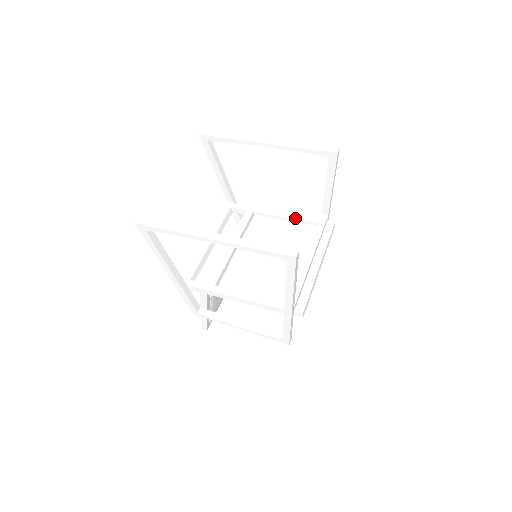
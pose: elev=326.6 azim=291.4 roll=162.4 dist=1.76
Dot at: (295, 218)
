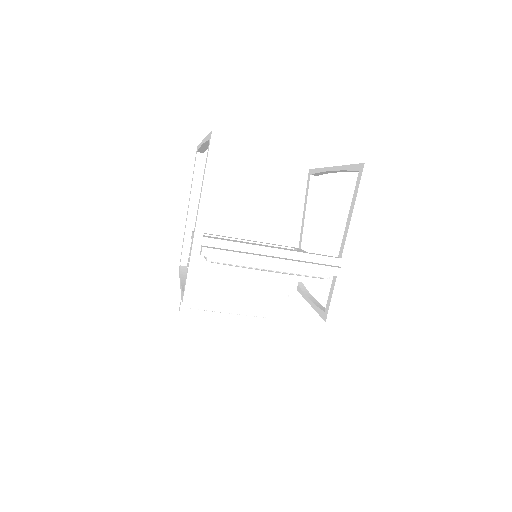
Dot at: occluded
